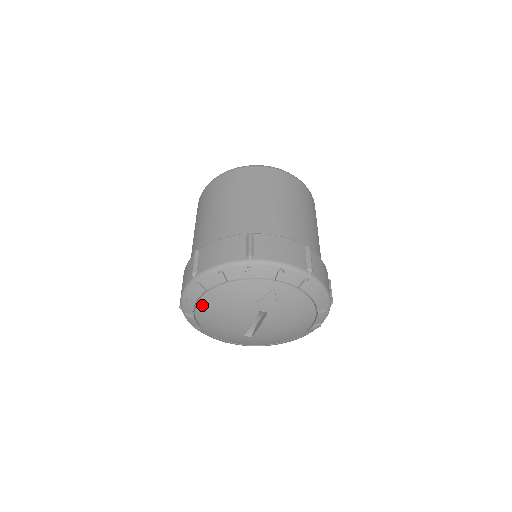
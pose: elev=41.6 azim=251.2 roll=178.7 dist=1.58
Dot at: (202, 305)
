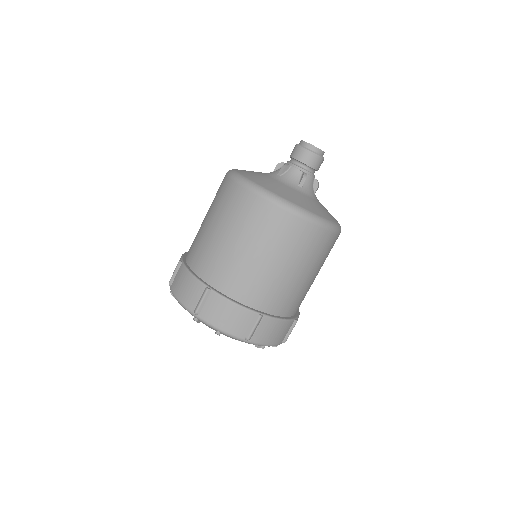
Dot at: occluded
